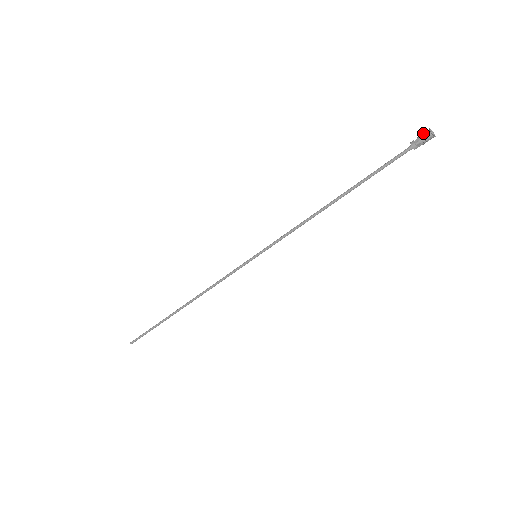
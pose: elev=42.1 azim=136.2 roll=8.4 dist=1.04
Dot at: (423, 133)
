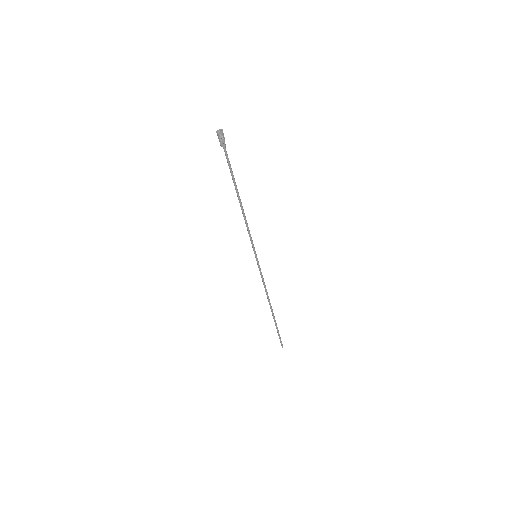
Dot at: occluded
